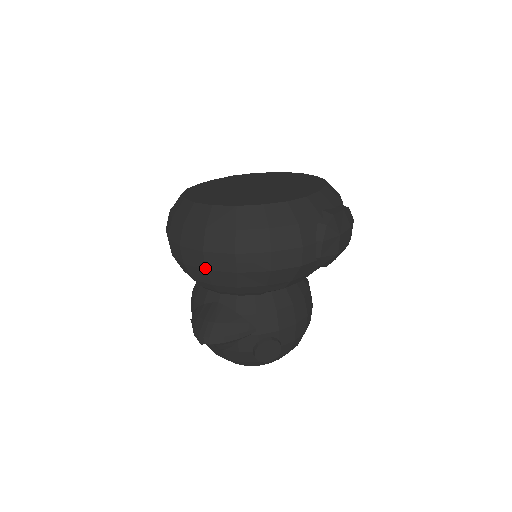
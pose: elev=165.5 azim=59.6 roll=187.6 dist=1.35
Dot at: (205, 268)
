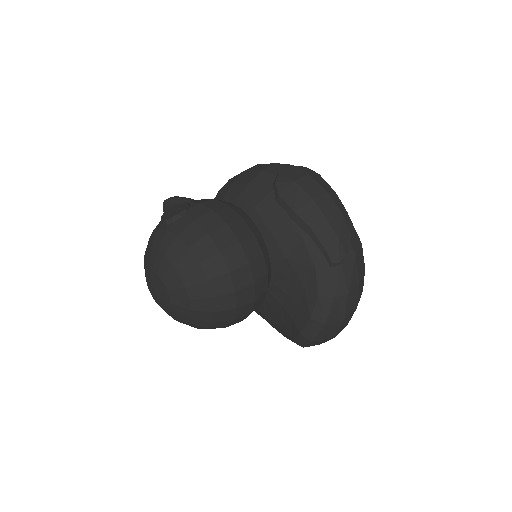
Dot at: occluded
